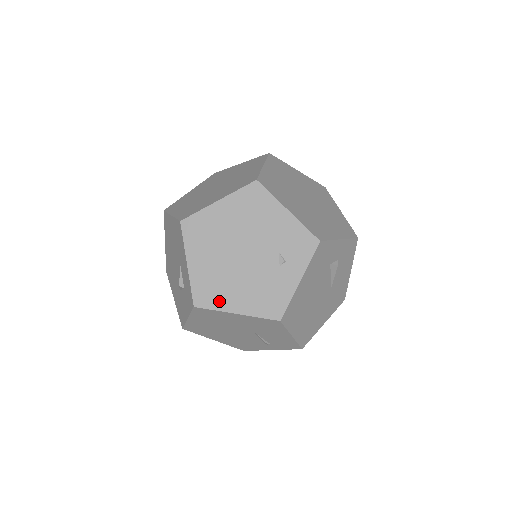
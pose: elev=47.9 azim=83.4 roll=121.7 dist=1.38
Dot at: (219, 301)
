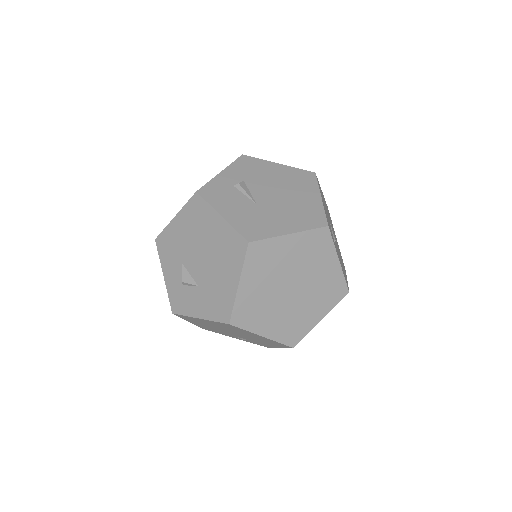
Dot at: (189, 320)
